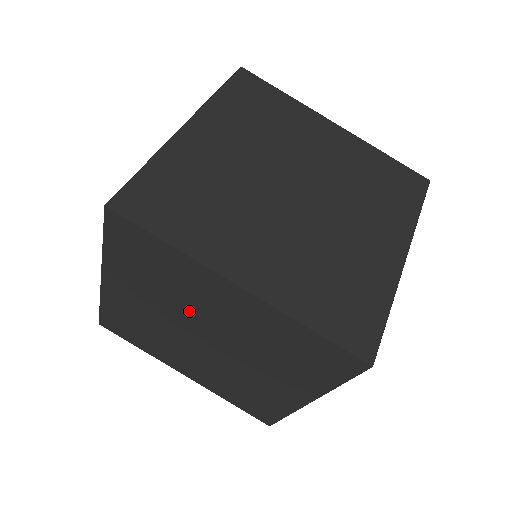
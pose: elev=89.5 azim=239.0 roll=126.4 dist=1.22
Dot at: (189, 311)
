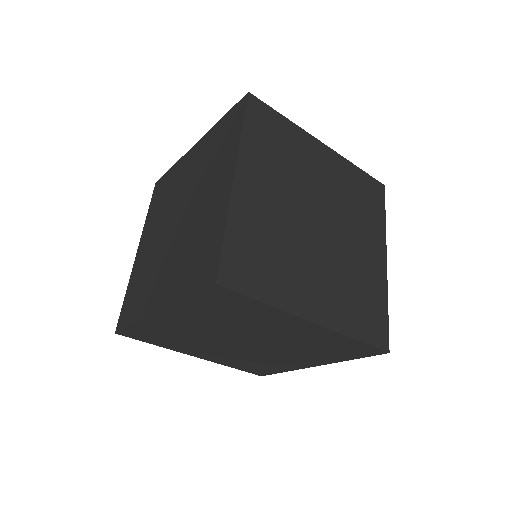
Dot at: (245, 331)
